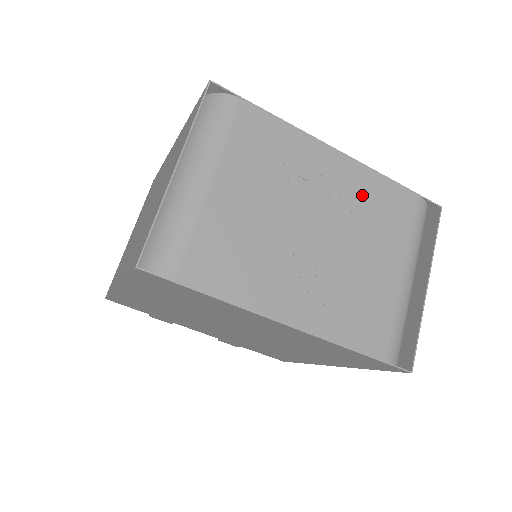
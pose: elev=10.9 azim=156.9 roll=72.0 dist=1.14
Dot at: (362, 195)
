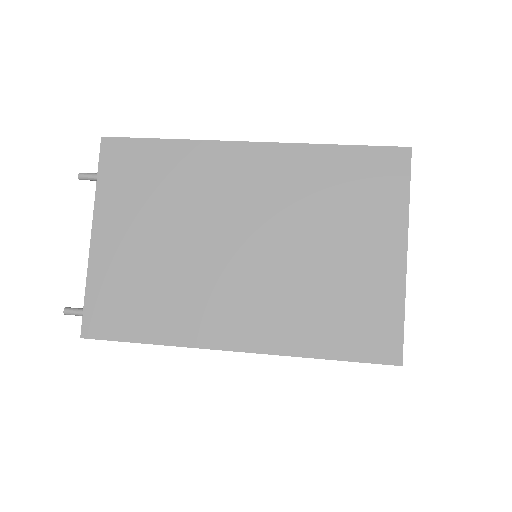
Dot at: occluded
